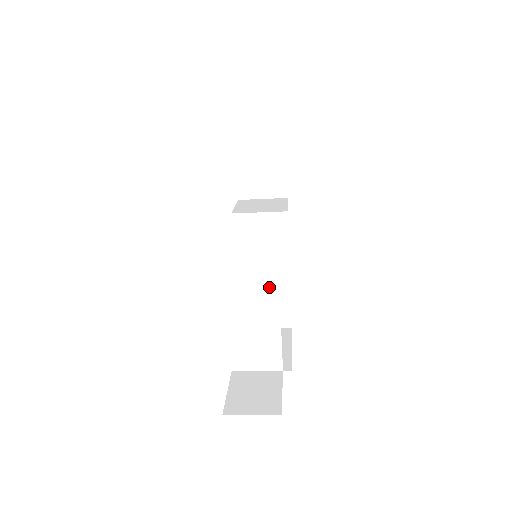
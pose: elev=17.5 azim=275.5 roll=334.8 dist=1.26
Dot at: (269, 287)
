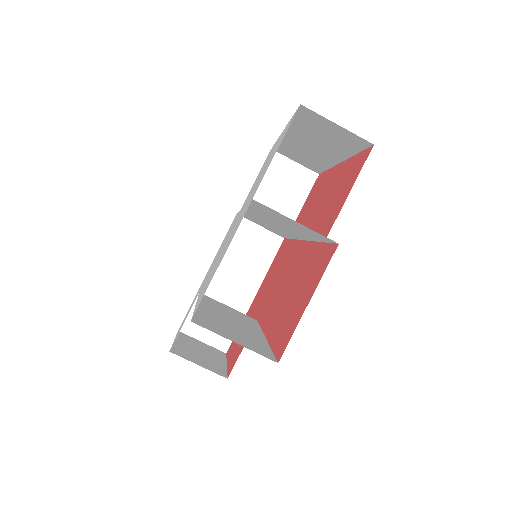
Dot at: occluded
